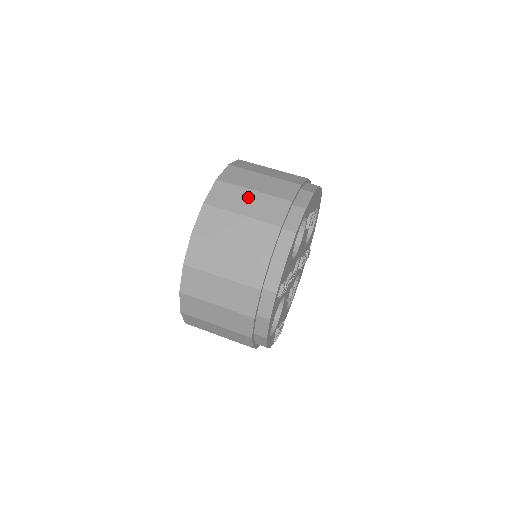
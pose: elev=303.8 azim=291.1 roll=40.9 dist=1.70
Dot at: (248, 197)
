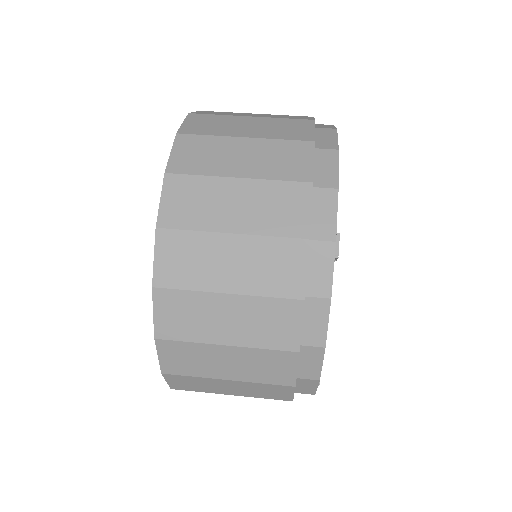
Dot at: (246, 122)
